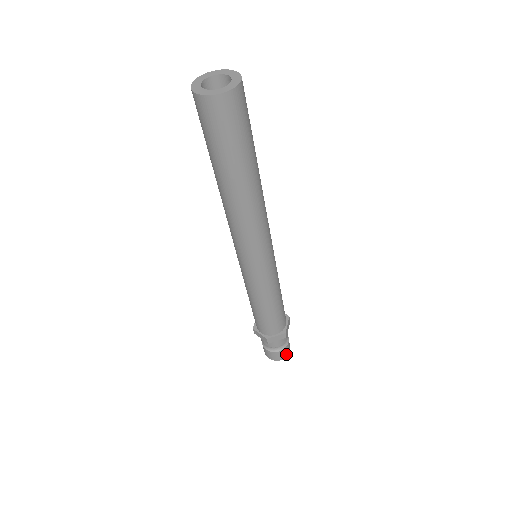
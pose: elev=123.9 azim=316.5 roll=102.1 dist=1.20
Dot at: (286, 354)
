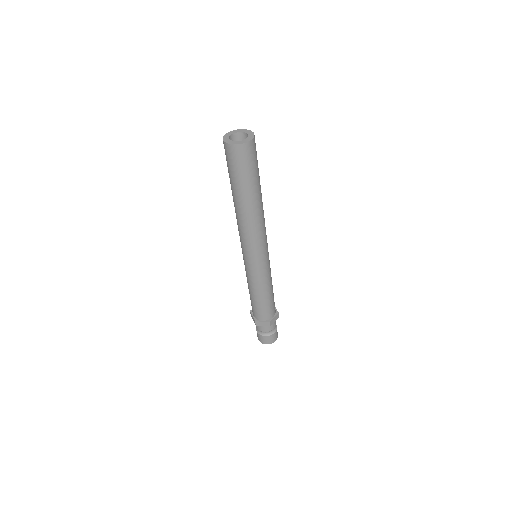
Dot at: (277, 335)
